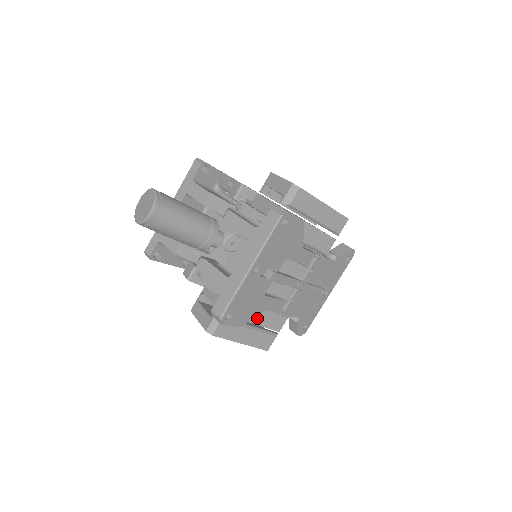
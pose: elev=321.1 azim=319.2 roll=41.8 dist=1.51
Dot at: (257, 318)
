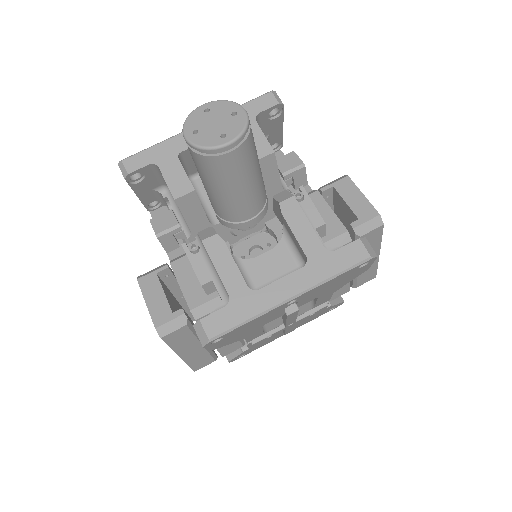
Dot at: occluded
